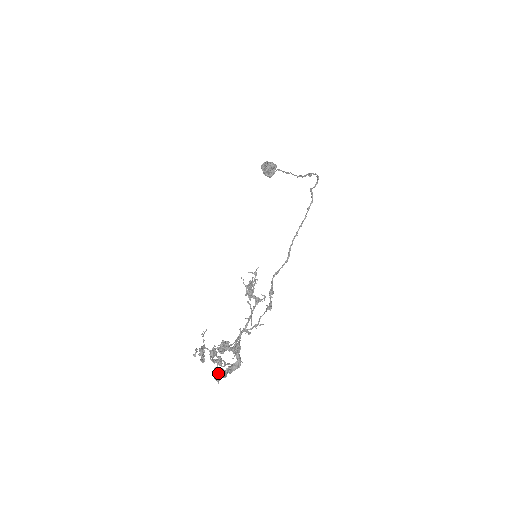
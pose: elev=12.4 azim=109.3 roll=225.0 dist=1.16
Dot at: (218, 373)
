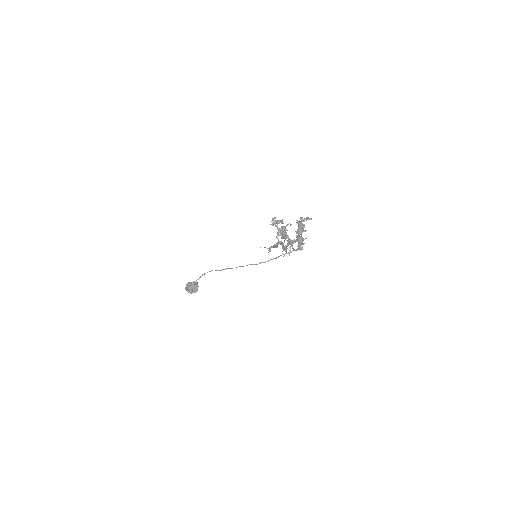
Dot at: (302, 225)
